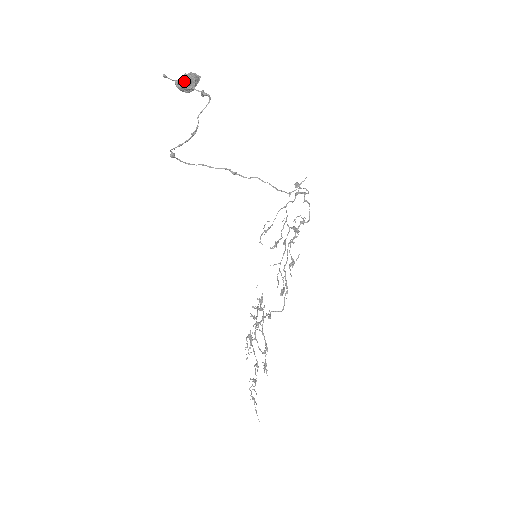
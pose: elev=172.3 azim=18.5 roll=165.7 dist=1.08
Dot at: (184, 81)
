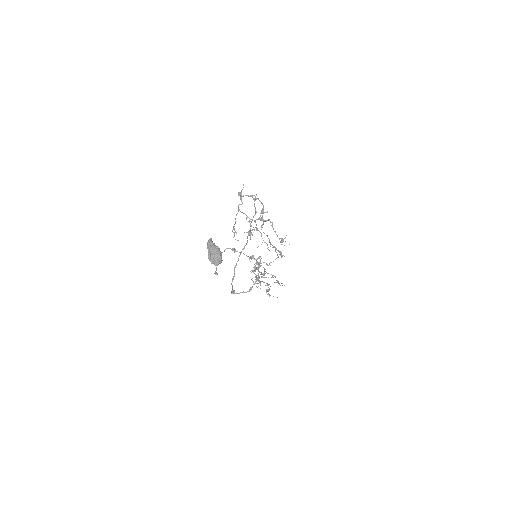
Dot at: (221, 259)
